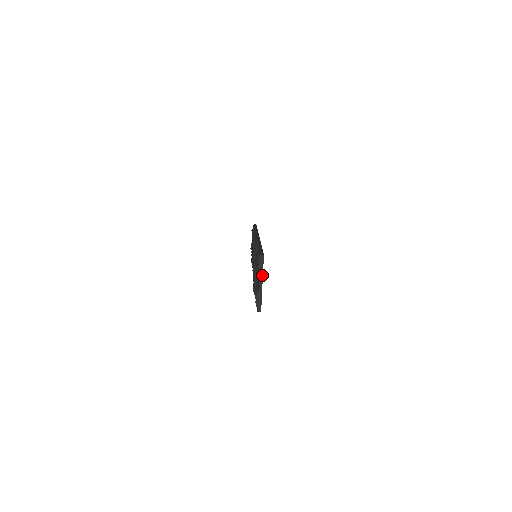
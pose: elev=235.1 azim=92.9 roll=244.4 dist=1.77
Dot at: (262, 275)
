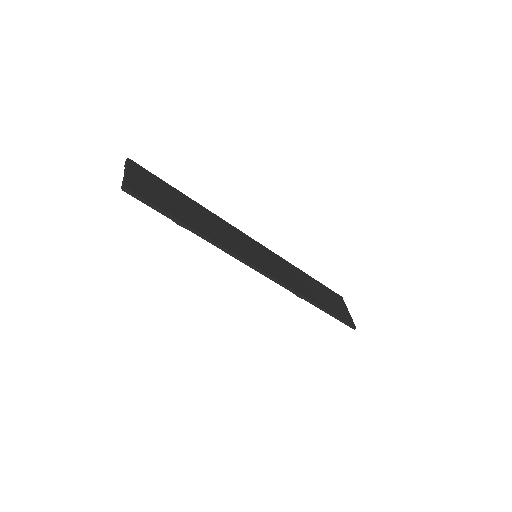
Dot at: (126, 168)
